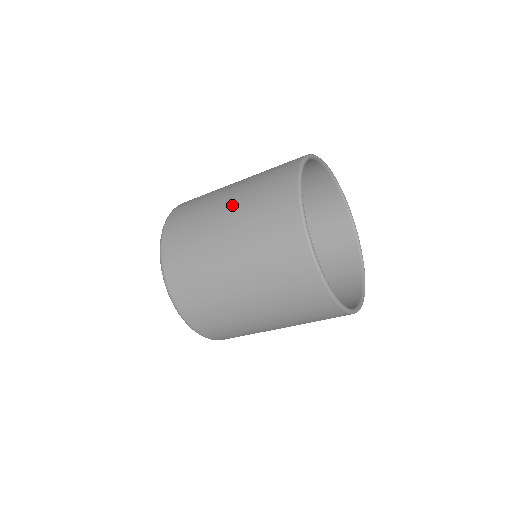
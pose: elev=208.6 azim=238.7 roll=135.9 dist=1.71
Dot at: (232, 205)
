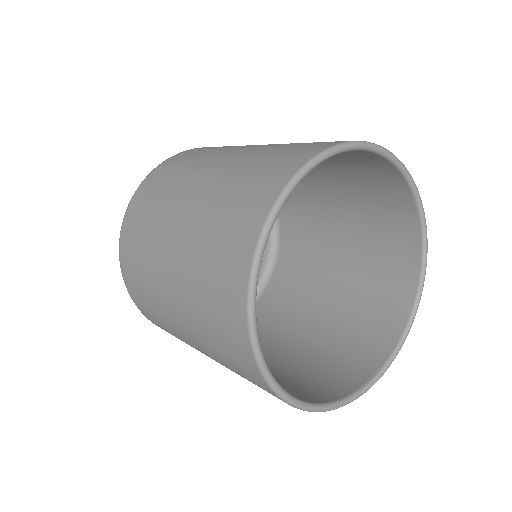
Dot at: (177, 250)
